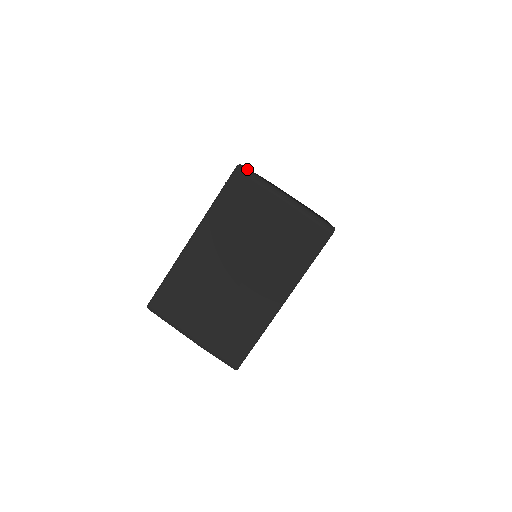
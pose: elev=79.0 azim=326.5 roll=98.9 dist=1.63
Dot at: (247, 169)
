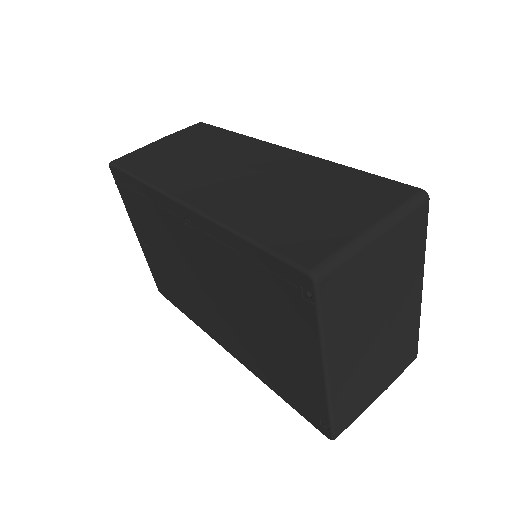
Dot at: (322, 266)
